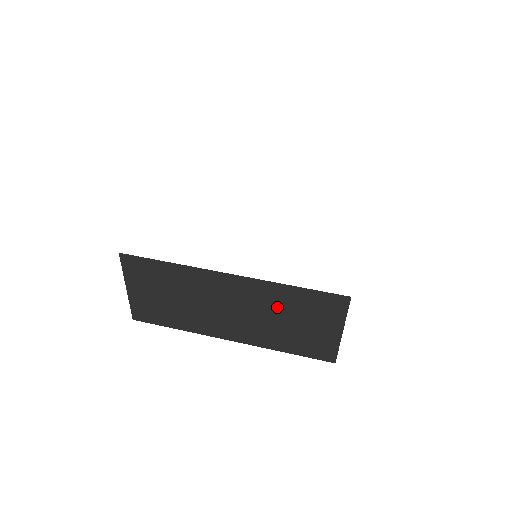
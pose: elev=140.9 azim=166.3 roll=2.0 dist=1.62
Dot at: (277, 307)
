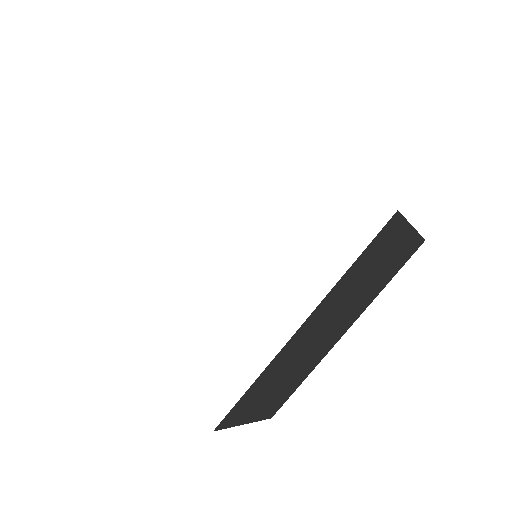
Dot at: (353, 286)
